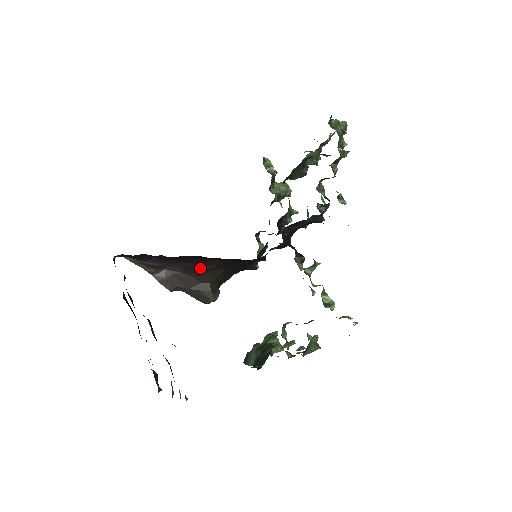
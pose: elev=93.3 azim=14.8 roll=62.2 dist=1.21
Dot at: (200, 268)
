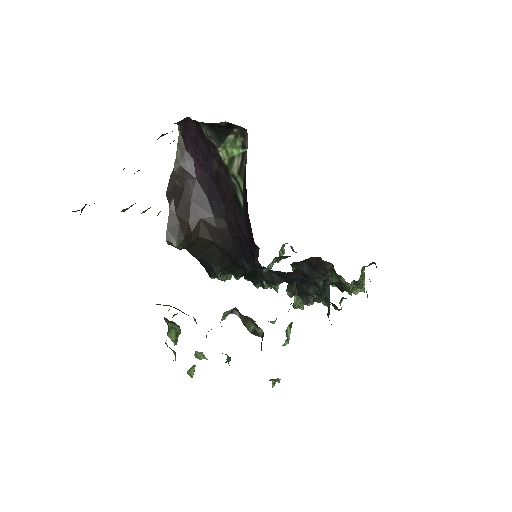
Dot at: (206, 213)
